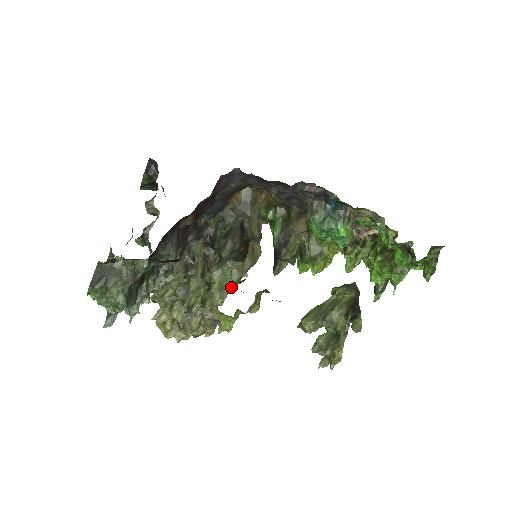
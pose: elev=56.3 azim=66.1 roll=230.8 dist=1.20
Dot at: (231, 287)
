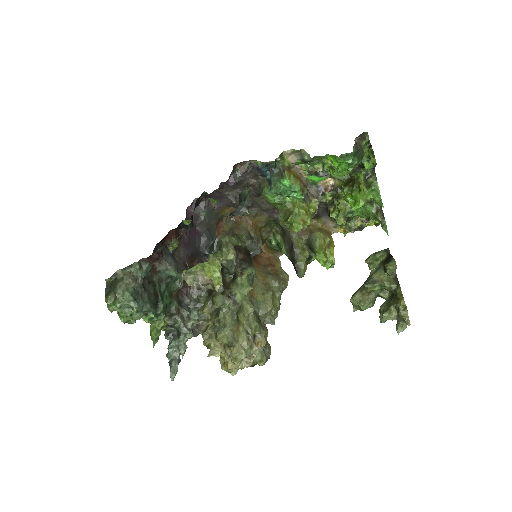
Dot at: (270, 307)
